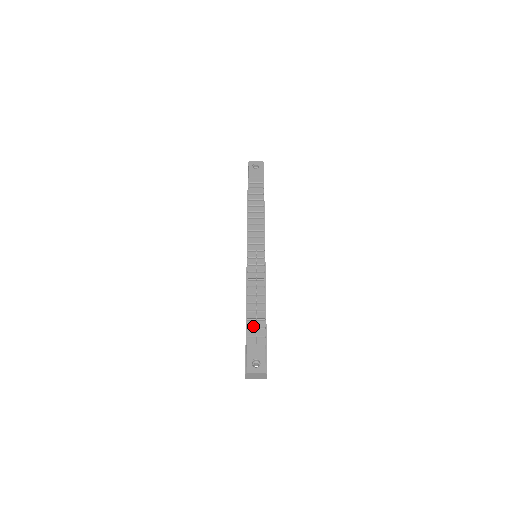
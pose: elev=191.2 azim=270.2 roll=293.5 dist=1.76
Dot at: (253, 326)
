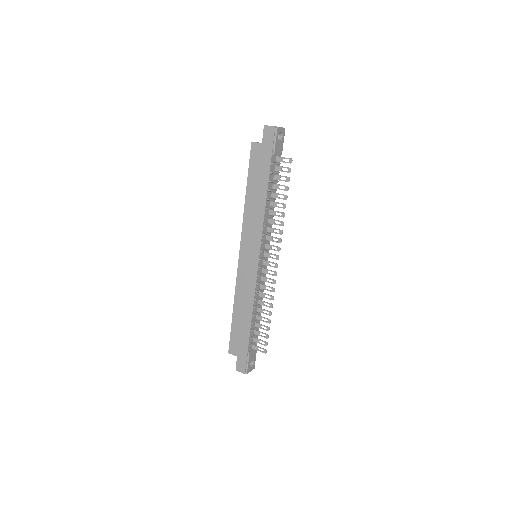
Dot at: (253, 334)
